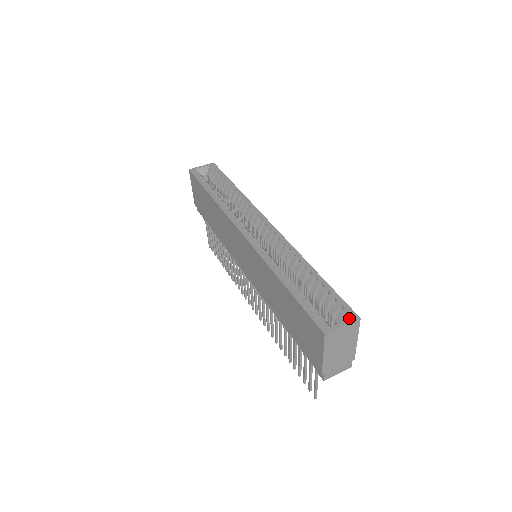
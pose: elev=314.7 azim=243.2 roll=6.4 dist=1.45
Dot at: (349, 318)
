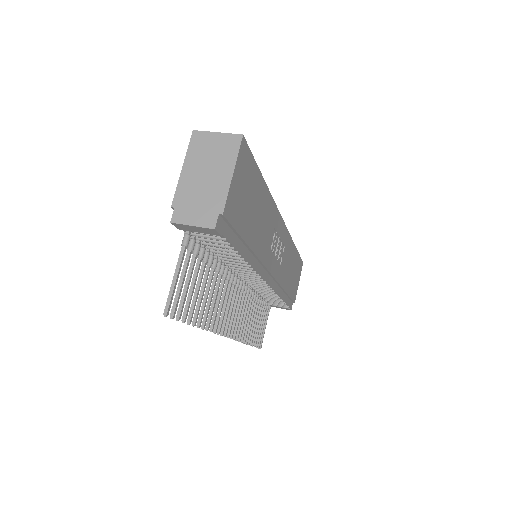
Dot at: (233, 137)
